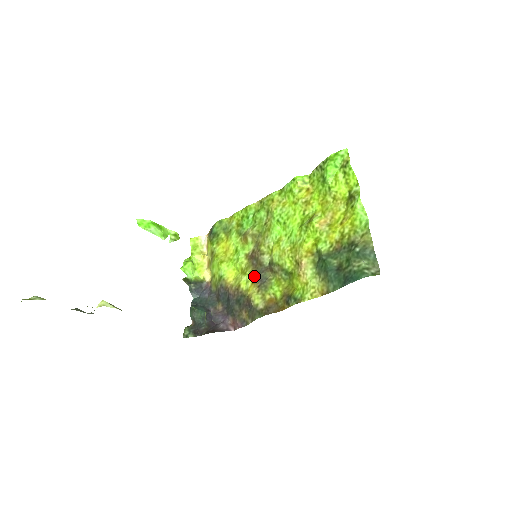
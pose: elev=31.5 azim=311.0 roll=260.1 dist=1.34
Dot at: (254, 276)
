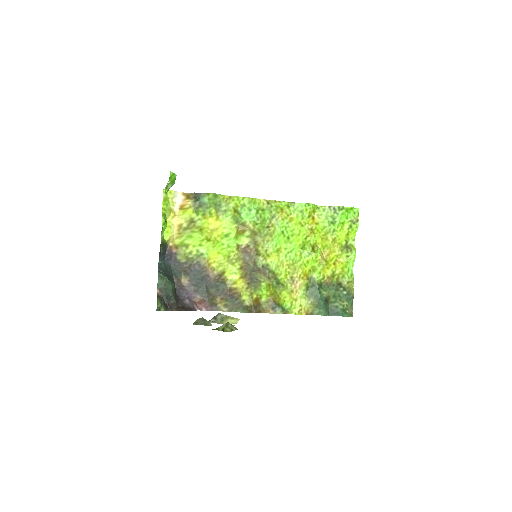
Dot at: (244, 271)
